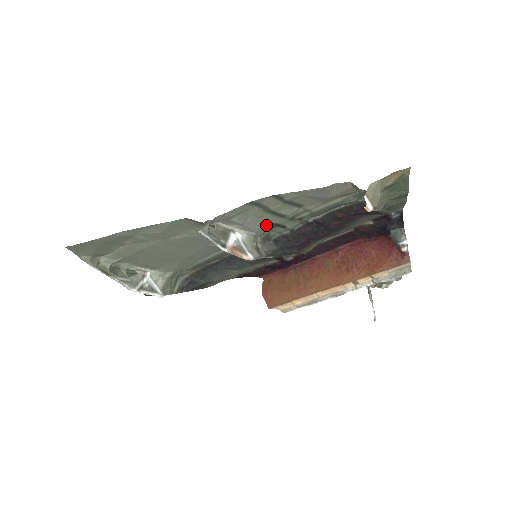
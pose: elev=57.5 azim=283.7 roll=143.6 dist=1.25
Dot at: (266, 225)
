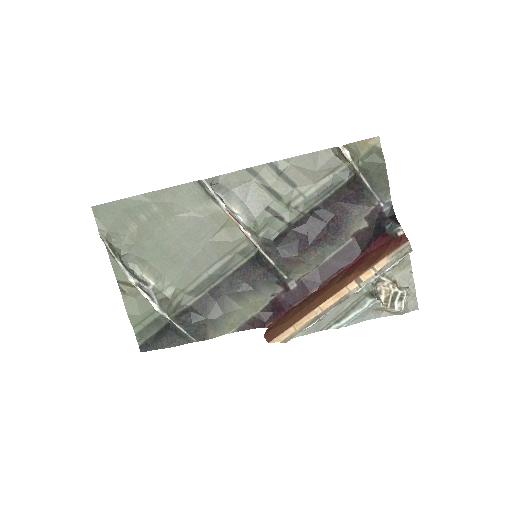
Dot at: (265, 210)
